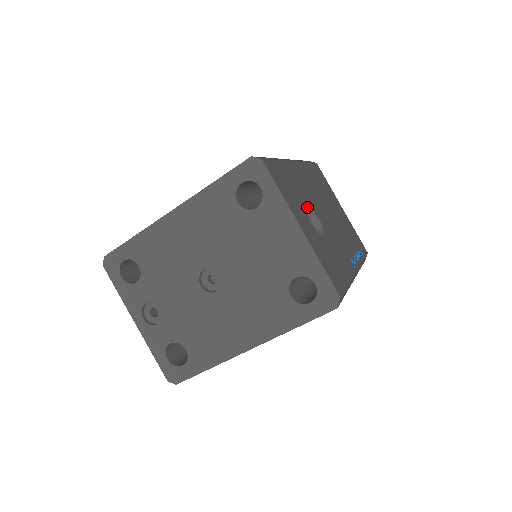
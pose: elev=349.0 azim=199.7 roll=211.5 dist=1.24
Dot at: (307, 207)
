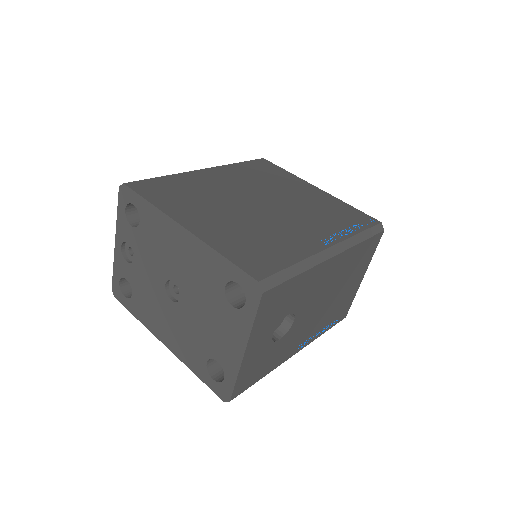
Dot at: (290, 312)
